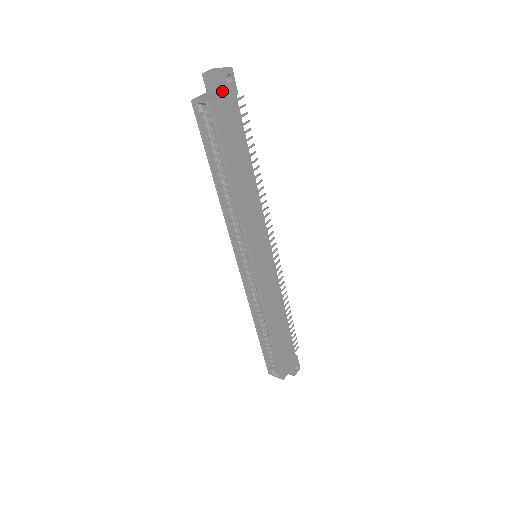
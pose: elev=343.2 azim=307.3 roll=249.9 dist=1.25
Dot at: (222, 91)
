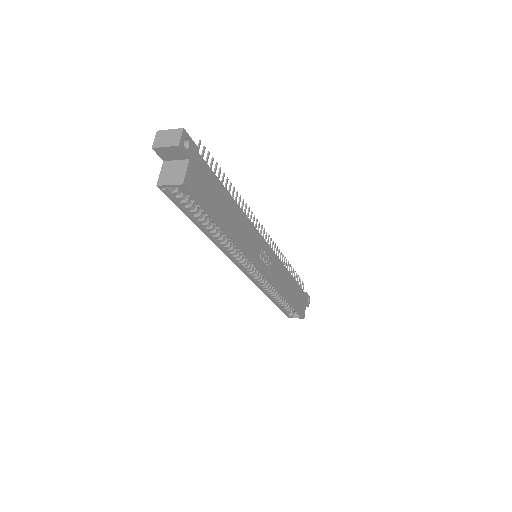
Dot at: (184, 159)
